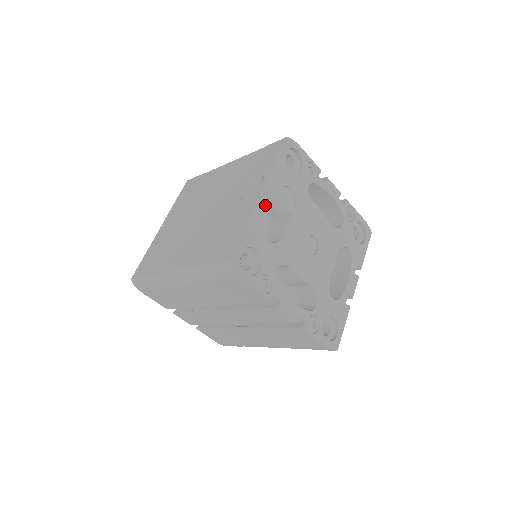
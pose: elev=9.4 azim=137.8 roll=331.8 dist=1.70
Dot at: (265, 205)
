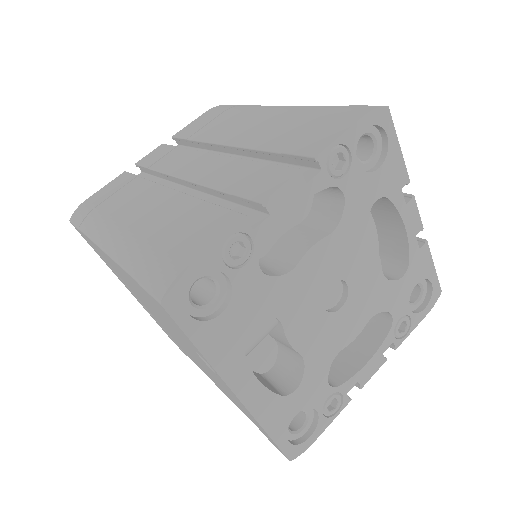
Dot at: (253, 389)
